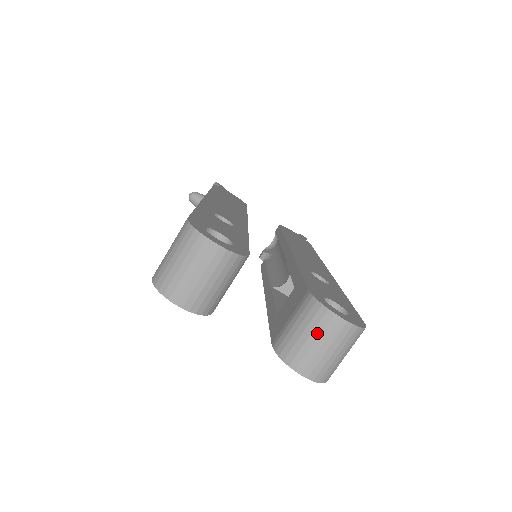
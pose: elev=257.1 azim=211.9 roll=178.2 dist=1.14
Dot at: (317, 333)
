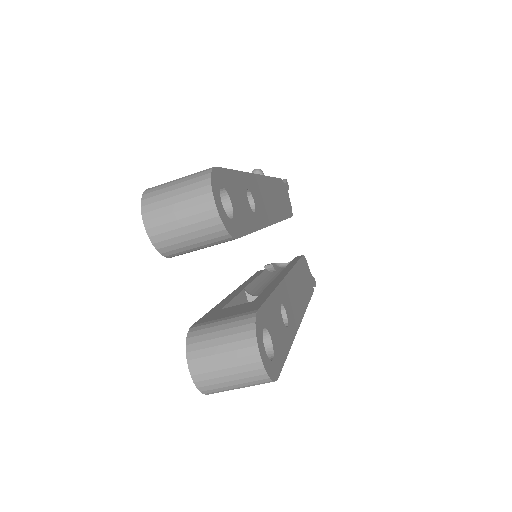
Dot at: (230, 347)
